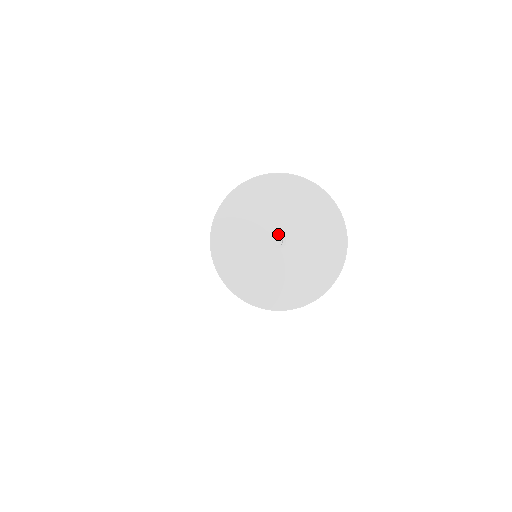
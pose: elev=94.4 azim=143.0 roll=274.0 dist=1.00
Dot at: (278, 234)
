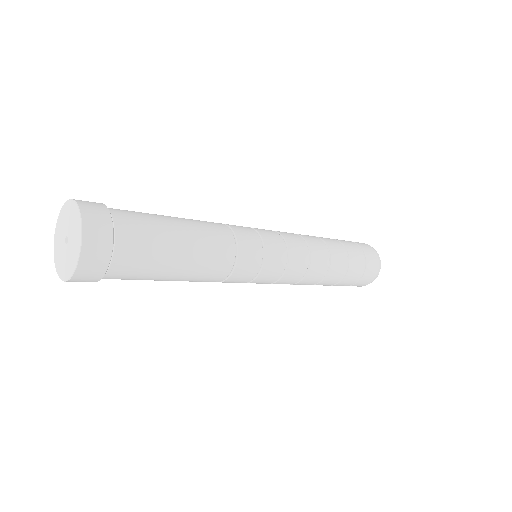
Dot at: (66, 237)
